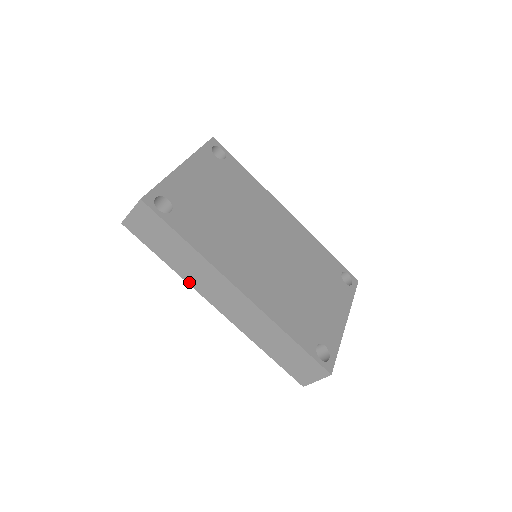
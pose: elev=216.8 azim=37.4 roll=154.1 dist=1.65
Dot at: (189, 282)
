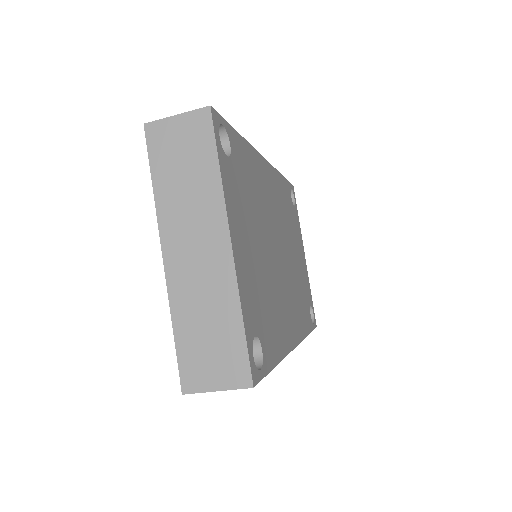
Dot at: occluded
